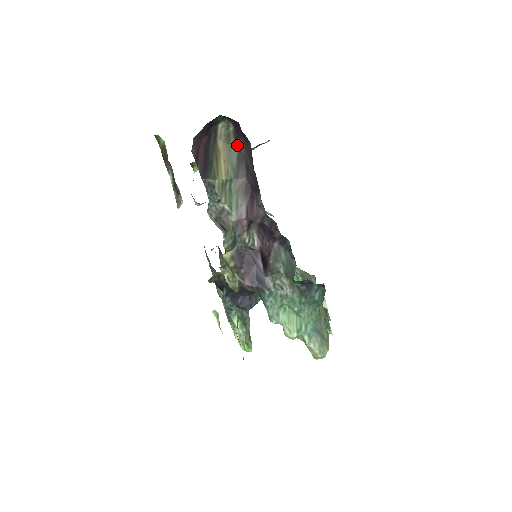
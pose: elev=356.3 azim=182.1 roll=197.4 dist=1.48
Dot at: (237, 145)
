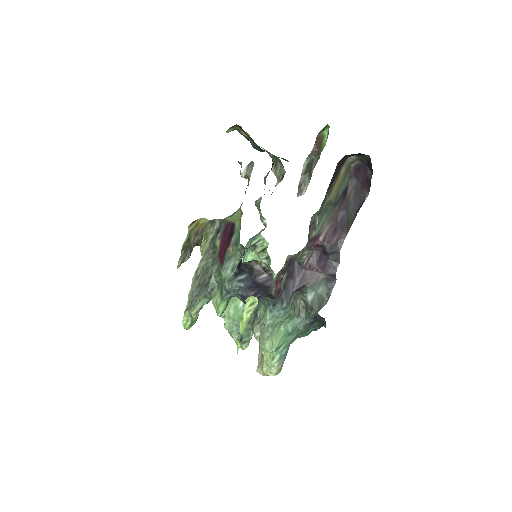
Dot at: (349, 181)
